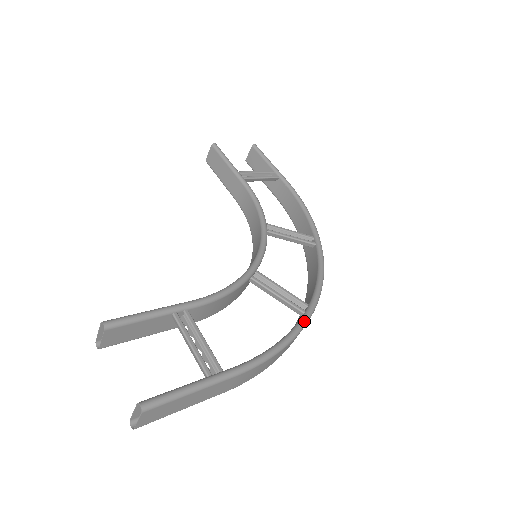
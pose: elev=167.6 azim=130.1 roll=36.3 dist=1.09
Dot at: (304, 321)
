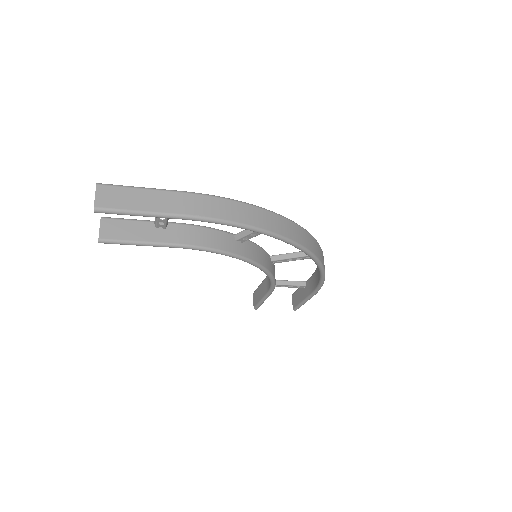
Dot at: (265, 209)
